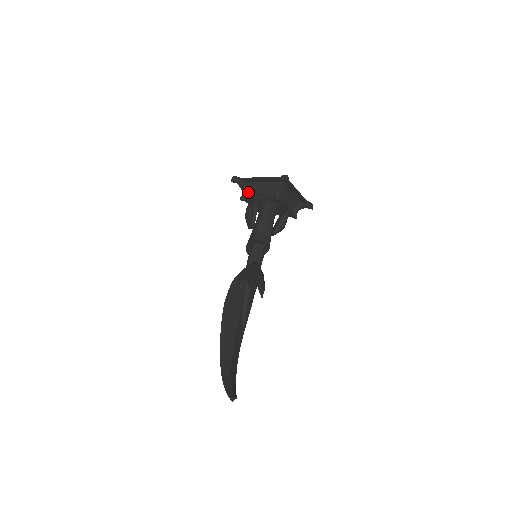
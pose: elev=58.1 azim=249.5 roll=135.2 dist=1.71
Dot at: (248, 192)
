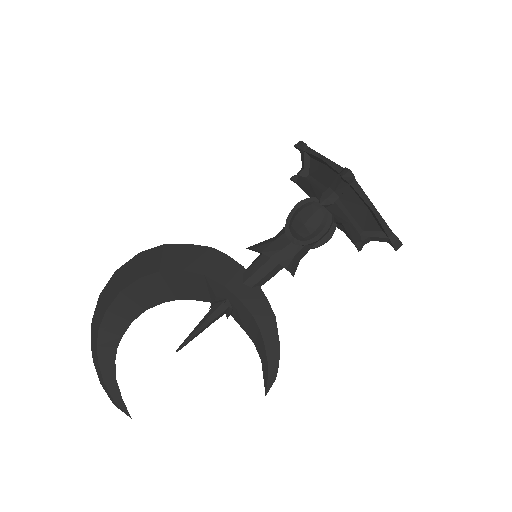
Dot at: (338, 198)
